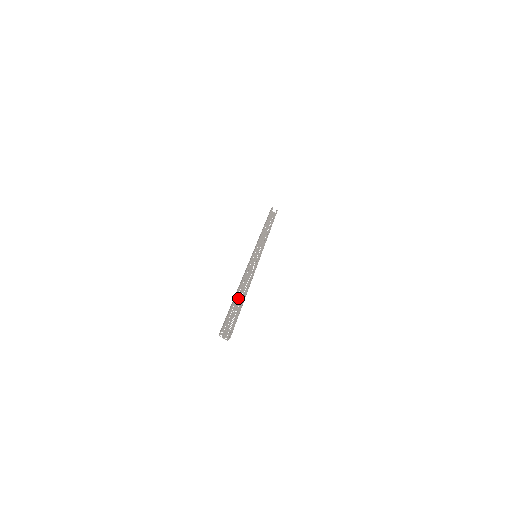
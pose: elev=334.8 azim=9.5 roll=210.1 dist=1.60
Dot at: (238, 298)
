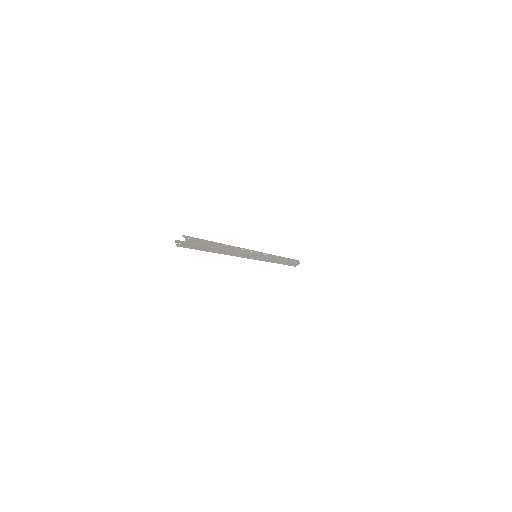
Dot at: (218, 251)
